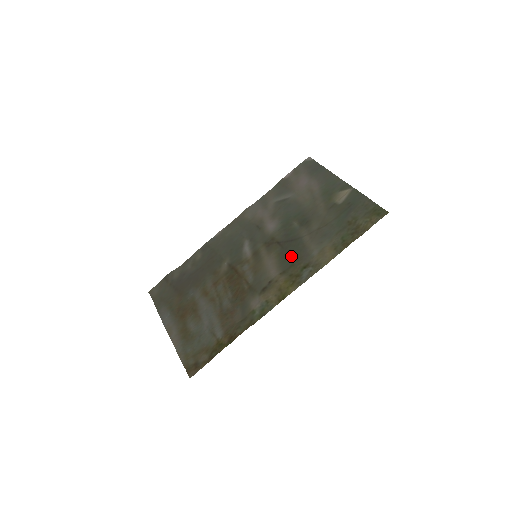
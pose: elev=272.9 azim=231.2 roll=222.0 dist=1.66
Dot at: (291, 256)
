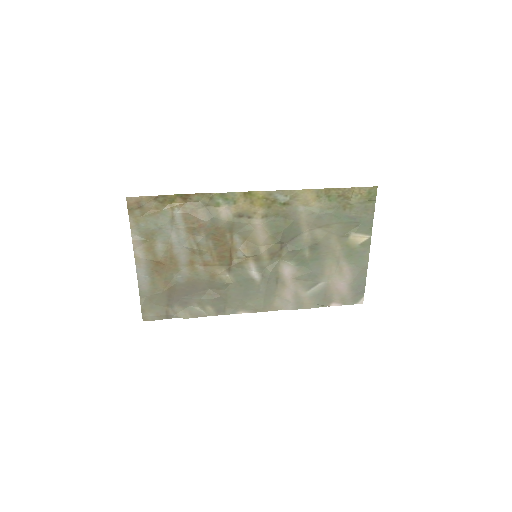
Dot at: (282, 226)
